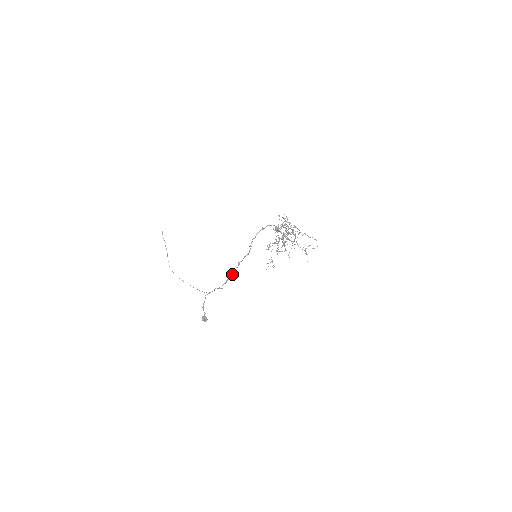
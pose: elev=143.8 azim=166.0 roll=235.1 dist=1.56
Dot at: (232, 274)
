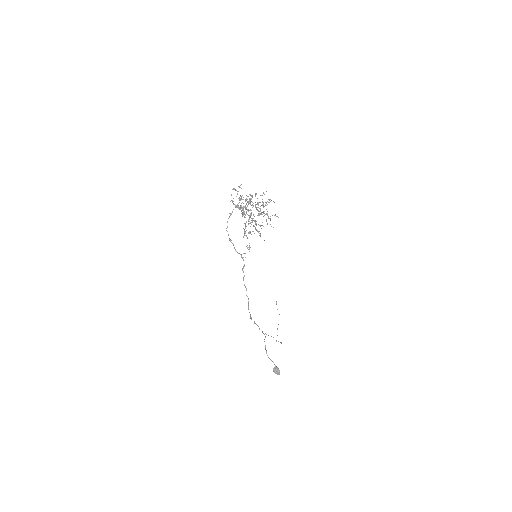
Dot at: occluded
